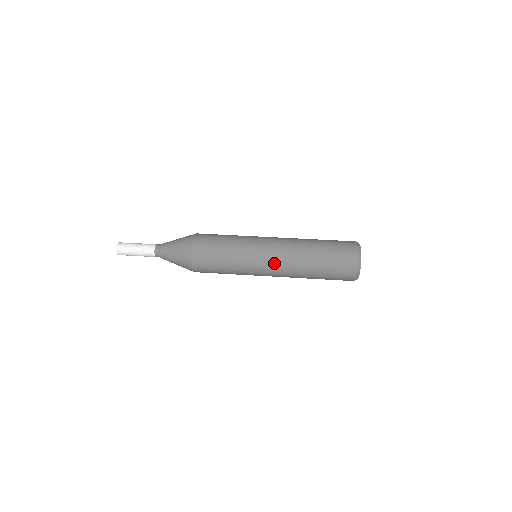
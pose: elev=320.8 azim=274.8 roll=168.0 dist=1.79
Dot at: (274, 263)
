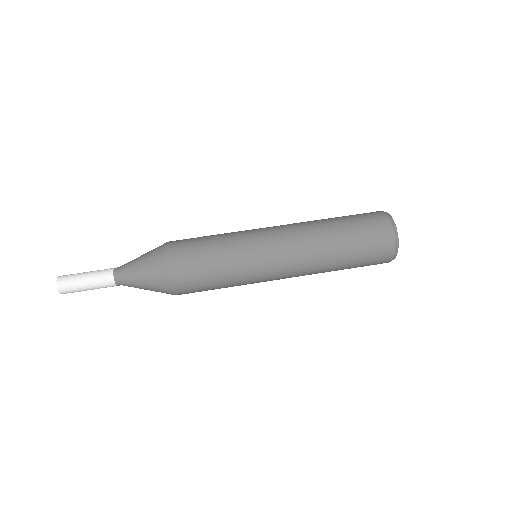
Dot at: (286, 259)
